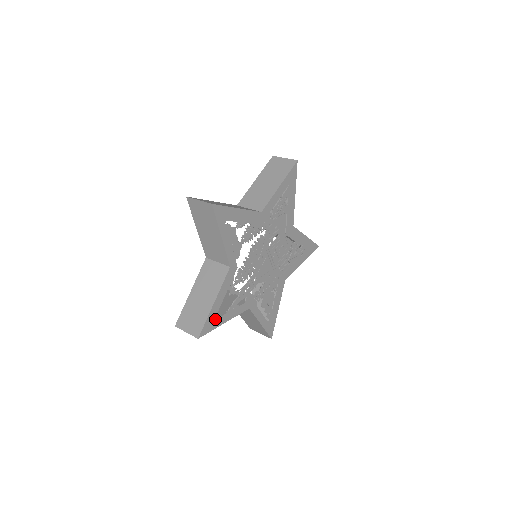
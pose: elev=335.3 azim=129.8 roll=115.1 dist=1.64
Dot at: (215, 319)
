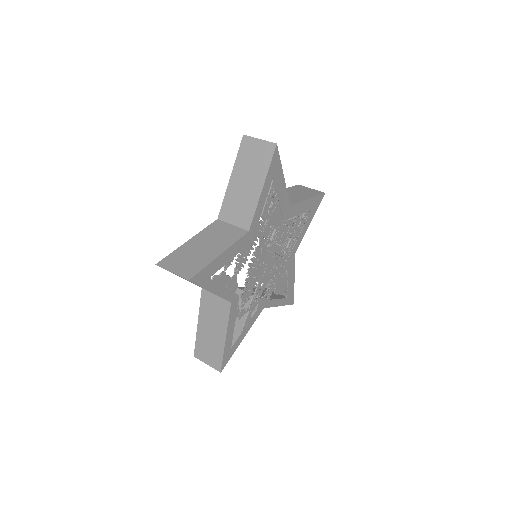
Dot at: (231, 346)
